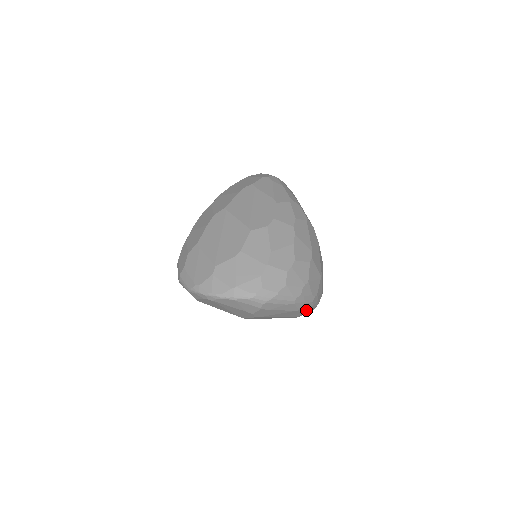
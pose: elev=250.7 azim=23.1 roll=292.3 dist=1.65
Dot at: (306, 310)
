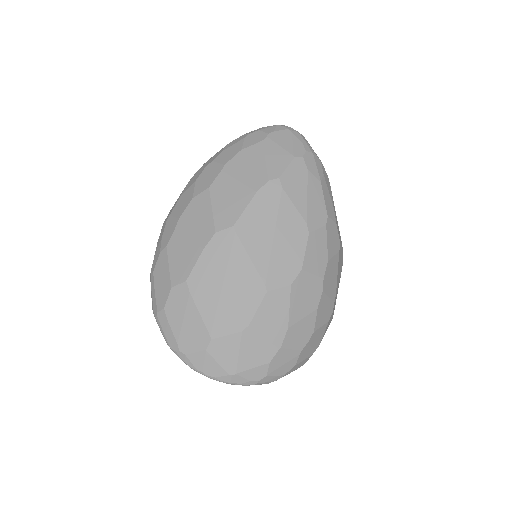
Dot at: occluded
